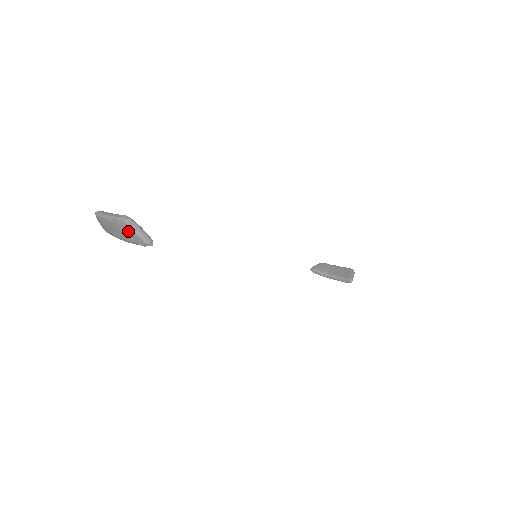
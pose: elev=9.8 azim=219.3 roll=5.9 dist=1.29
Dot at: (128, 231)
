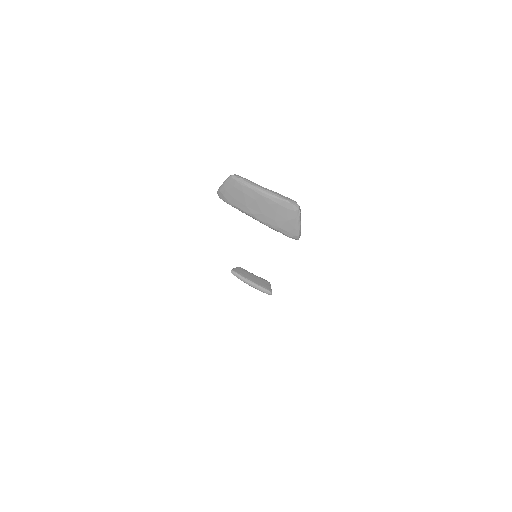
Dot at: (289, 217)
